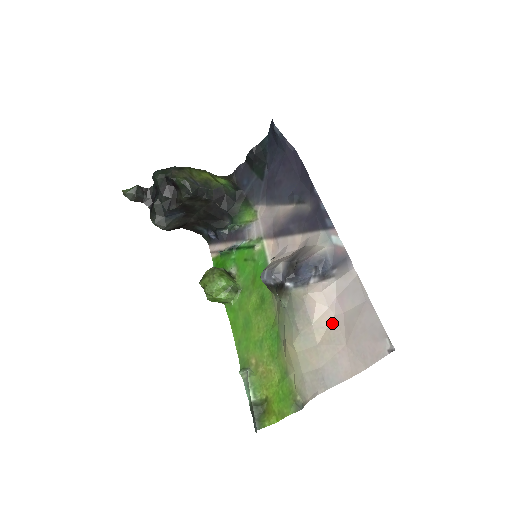
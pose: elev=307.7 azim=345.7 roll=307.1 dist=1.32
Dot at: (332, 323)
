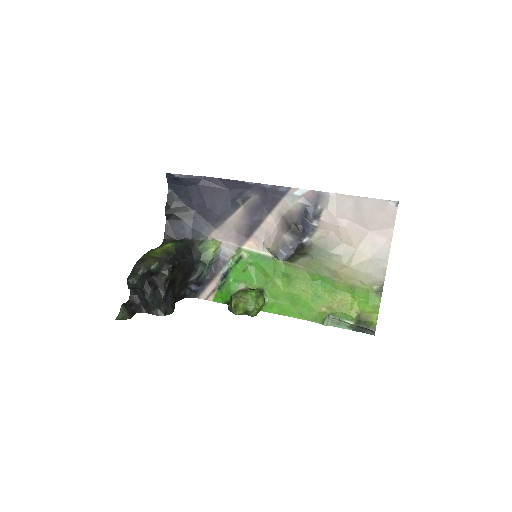
Dot at: (350, 231)
